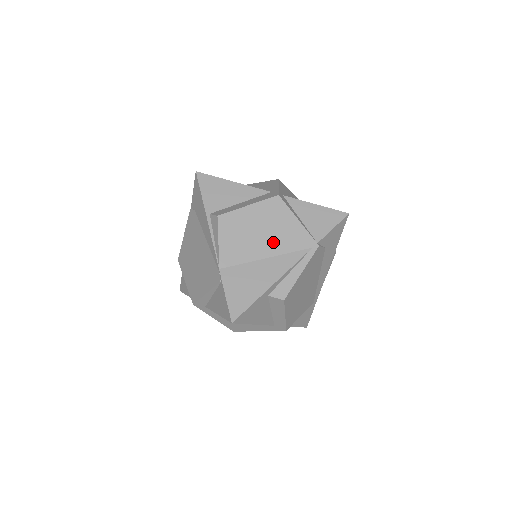
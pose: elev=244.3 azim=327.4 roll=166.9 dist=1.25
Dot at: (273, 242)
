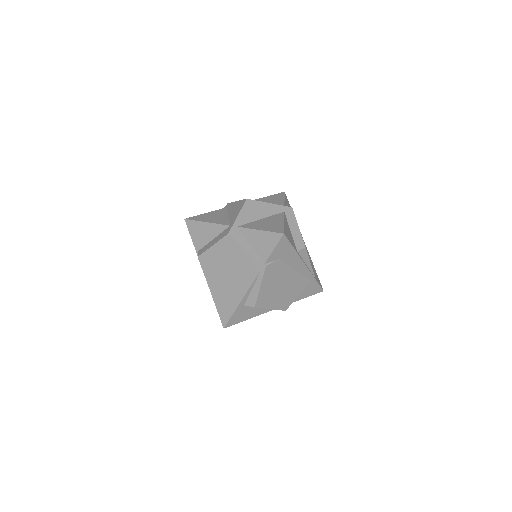
Dot at: (235, 269)
